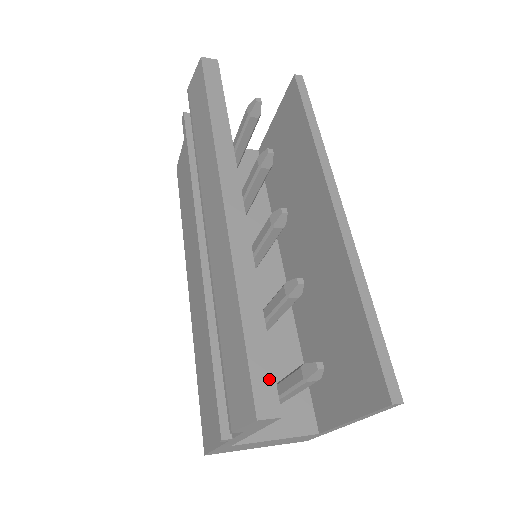
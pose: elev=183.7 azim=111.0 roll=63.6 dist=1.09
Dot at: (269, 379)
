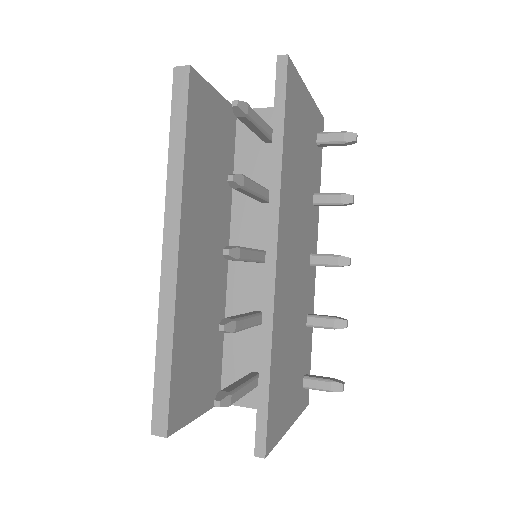
Dot at: (164, 410)
